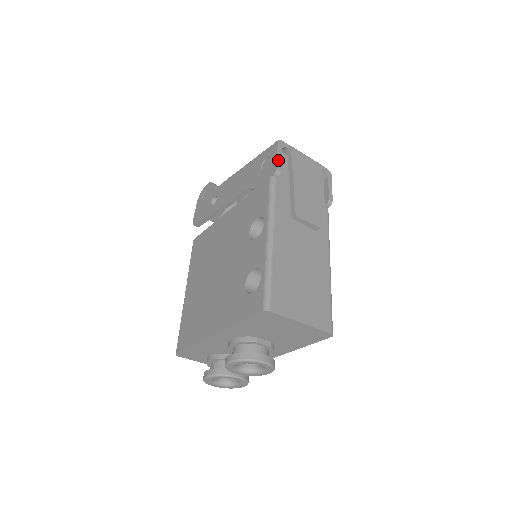
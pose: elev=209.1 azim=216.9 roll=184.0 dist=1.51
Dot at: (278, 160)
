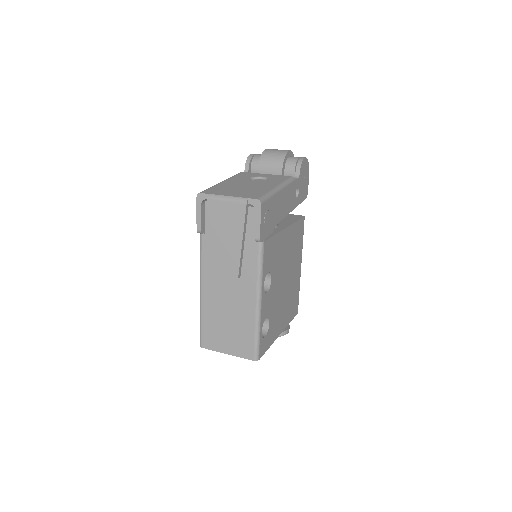
Dot at: (198, 219)
